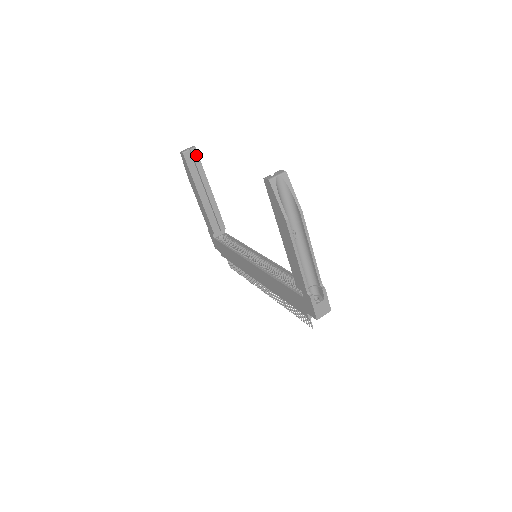
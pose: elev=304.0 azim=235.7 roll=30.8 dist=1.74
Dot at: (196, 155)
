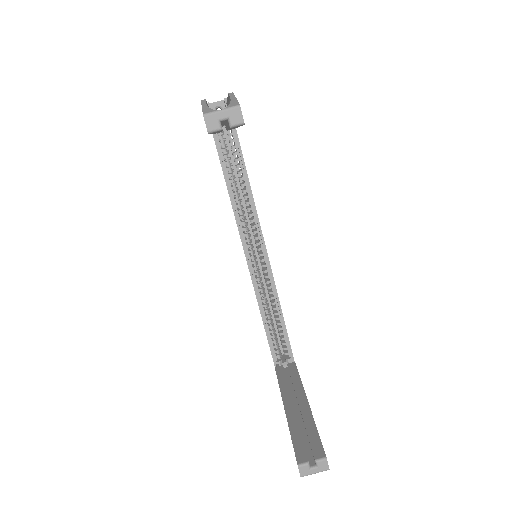
Dot at: occluded
